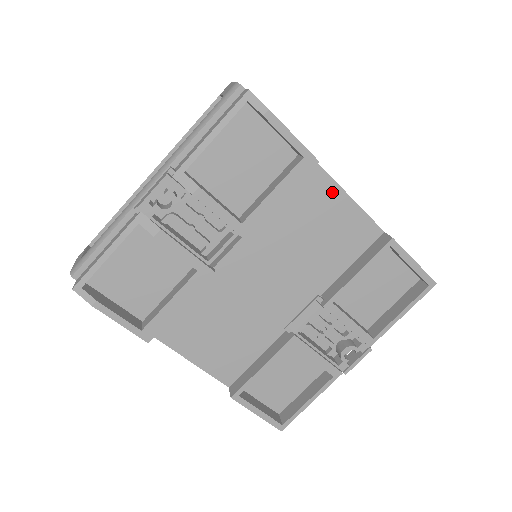
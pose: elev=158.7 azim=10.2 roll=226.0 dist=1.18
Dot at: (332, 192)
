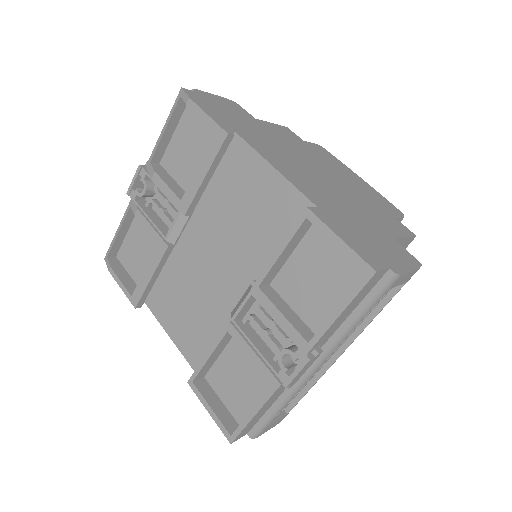
Dot at: (259, 167)
